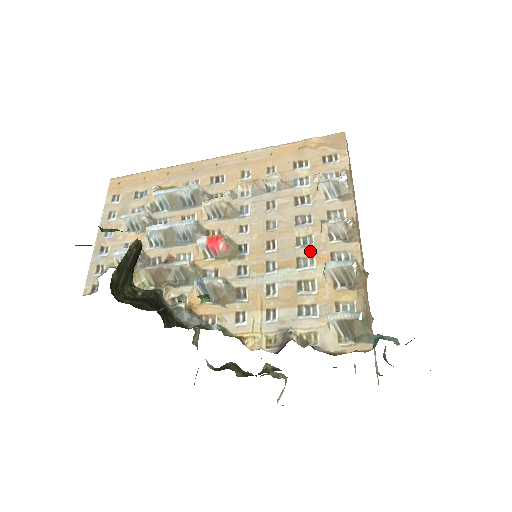
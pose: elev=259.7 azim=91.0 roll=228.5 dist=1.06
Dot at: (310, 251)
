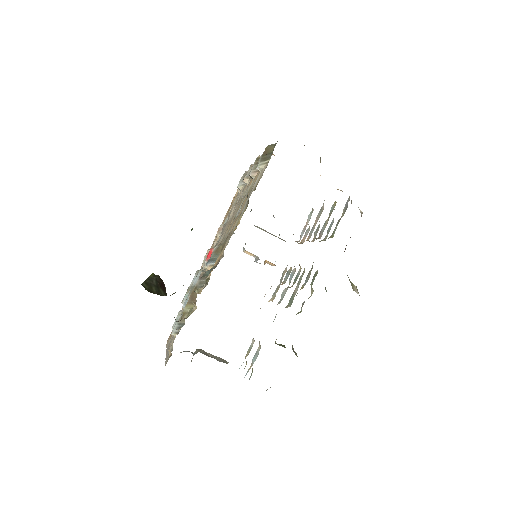
Dot at: (246, 190)
